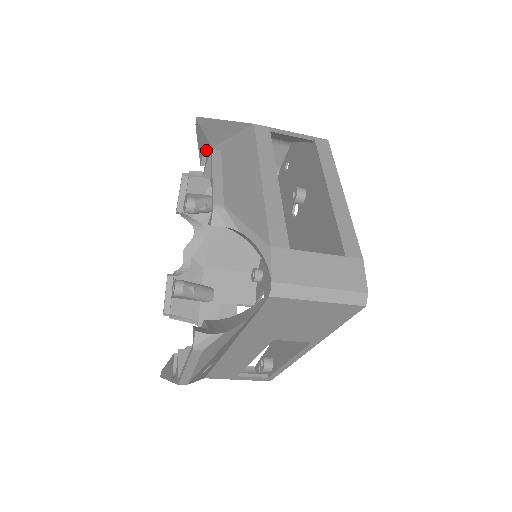
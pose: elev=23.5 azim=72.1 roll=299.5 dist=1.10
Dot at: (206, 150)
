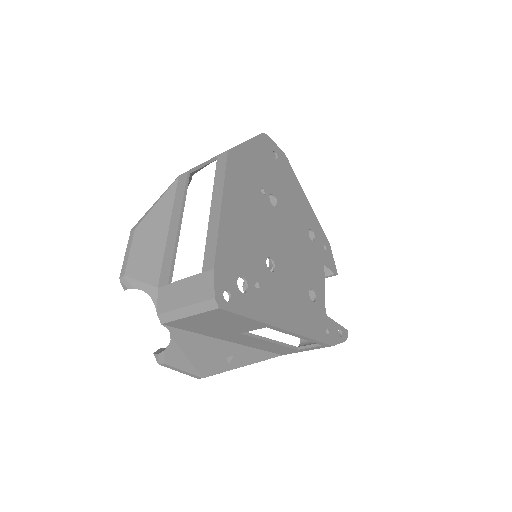
Dot at: occluded
